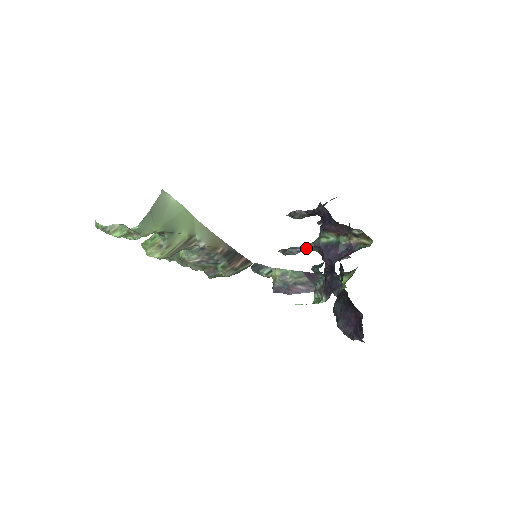
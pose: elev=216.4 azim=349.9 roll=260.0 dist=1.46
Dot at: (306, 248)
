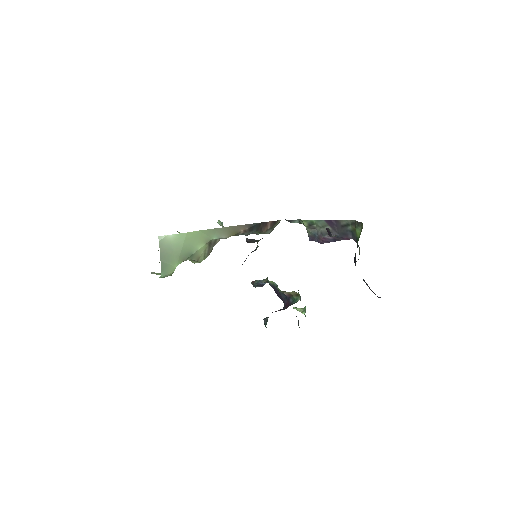
Dot at: (266, 282)
